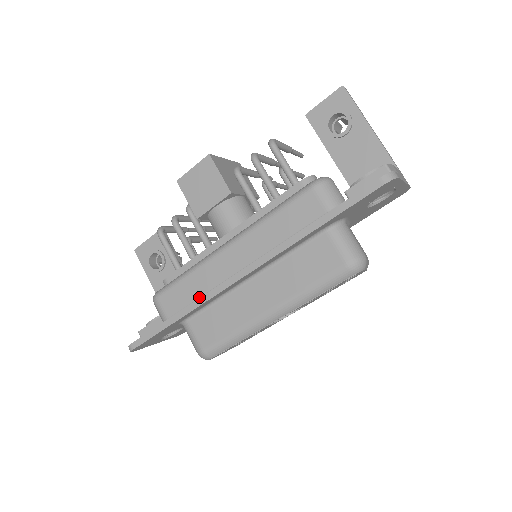
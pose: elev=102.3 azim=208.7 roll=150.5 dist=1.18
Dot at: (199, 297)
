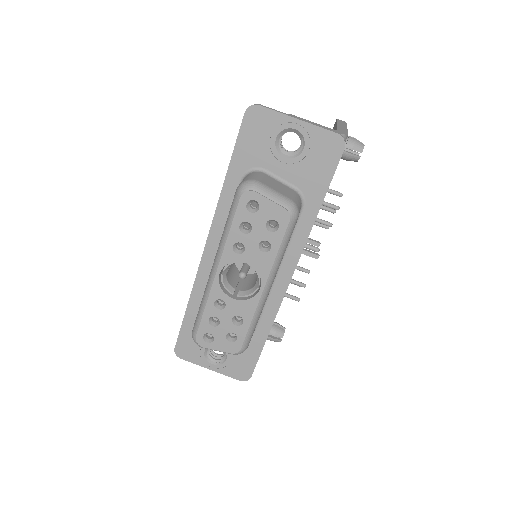
Dot at: occluded
